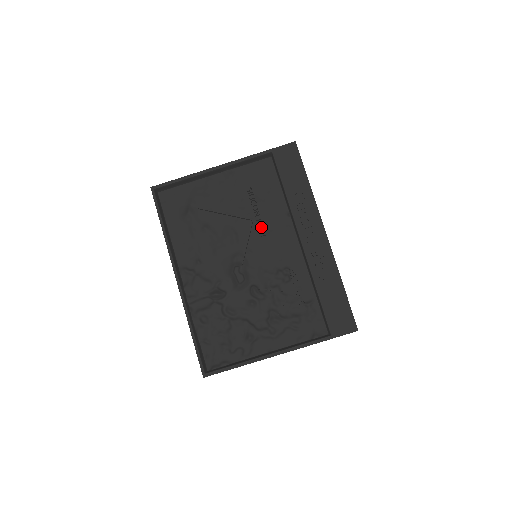
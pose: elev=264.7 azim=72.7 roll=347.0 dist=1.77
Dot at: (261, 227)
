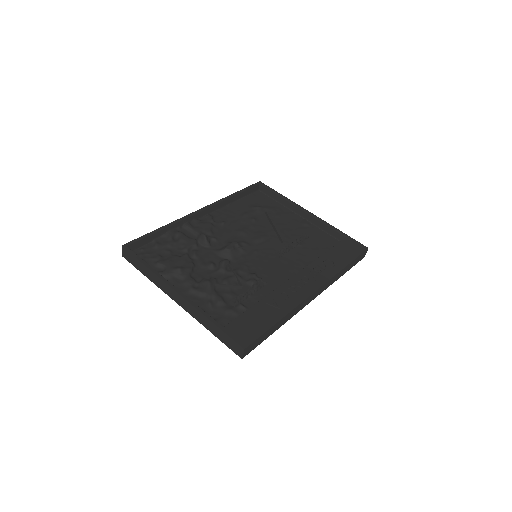
Dot at: (283, 253)
